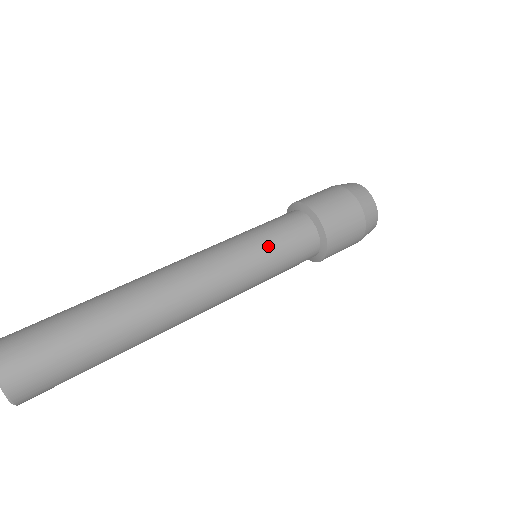
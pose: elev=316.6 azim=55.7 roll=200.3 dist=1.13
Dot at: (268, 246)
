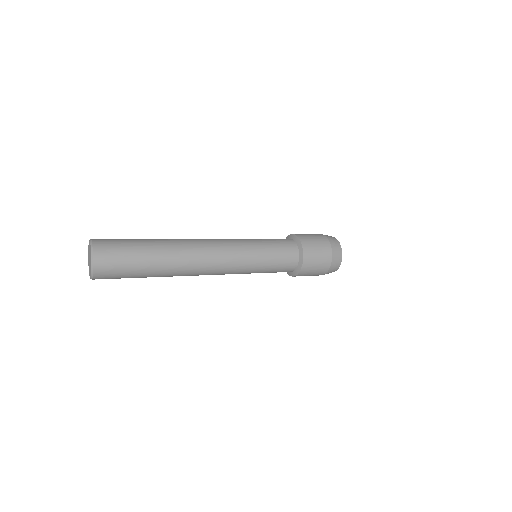
Dot at: occluded
